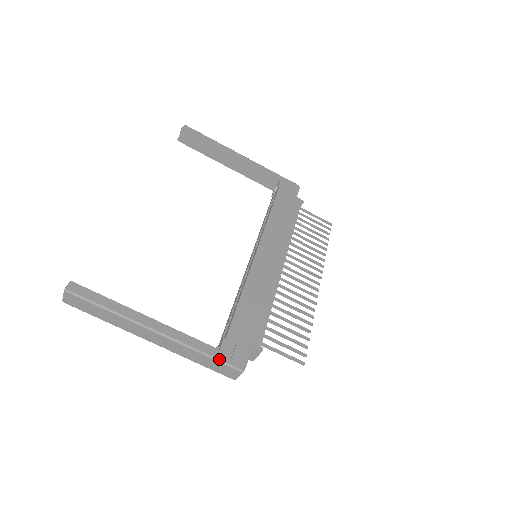
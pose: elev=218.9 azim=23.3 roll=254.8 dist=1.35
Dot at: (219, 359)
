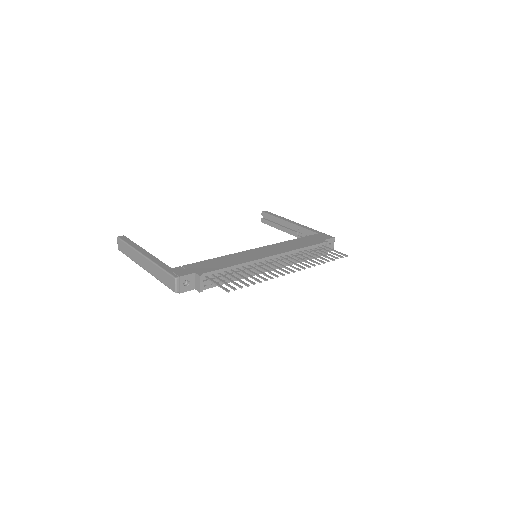
Dot at: (166, 270)
